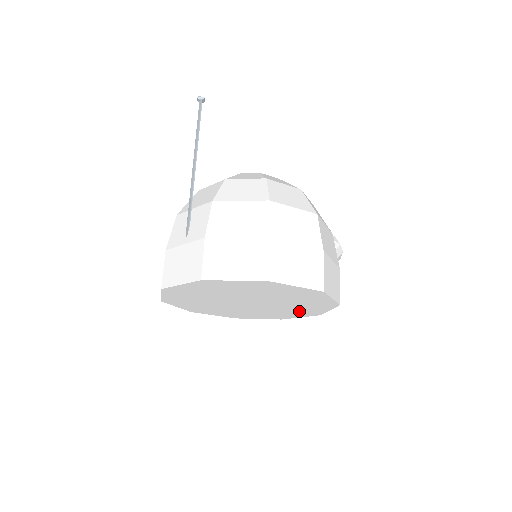
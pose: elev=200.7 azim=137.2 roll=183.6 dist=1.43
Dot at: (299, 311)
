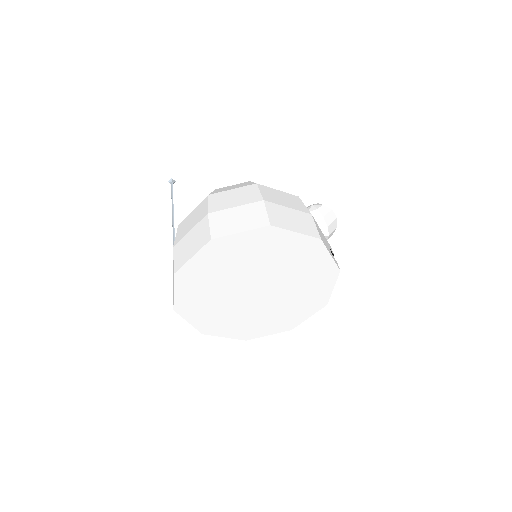
Dot at: (313, 277)
